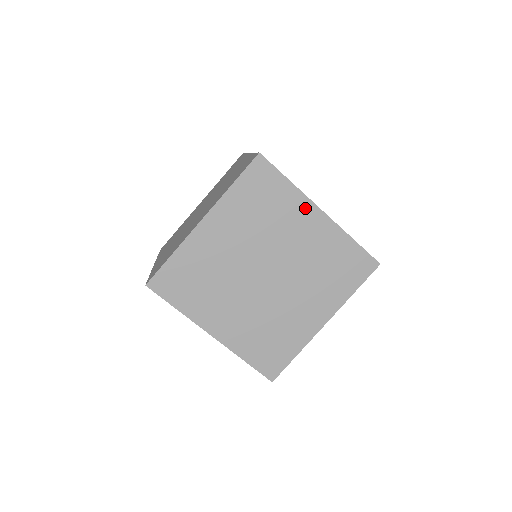
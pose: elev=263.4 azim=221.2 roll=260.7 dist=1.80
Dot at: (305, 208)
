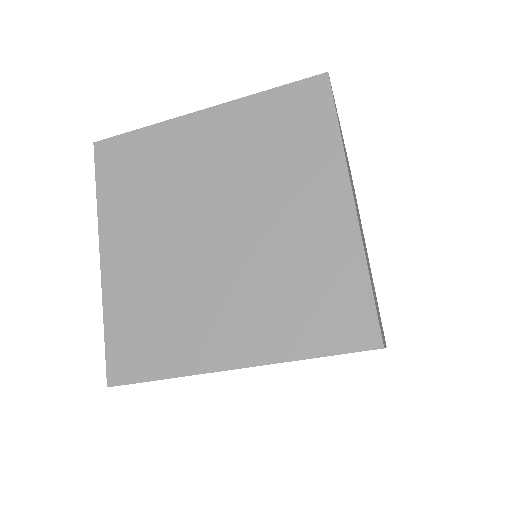
Dot at: occluded
